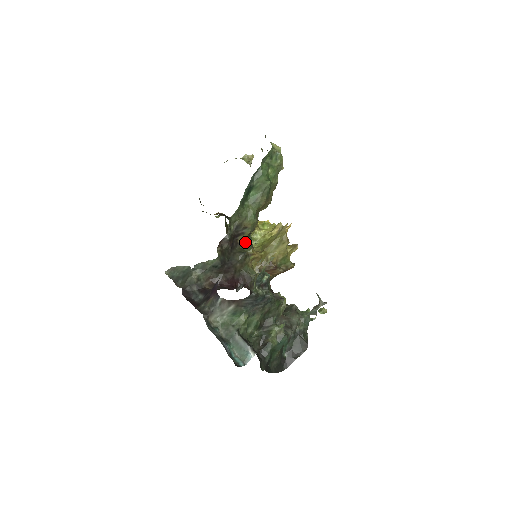
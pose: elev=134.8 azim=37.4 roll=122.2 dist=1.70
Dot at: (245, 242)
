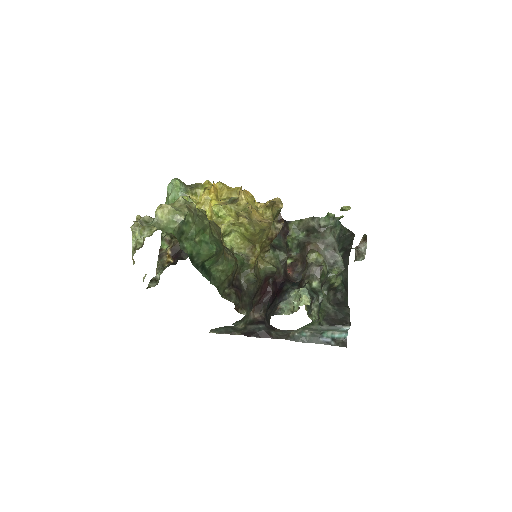
Dot at: (239, 267)
